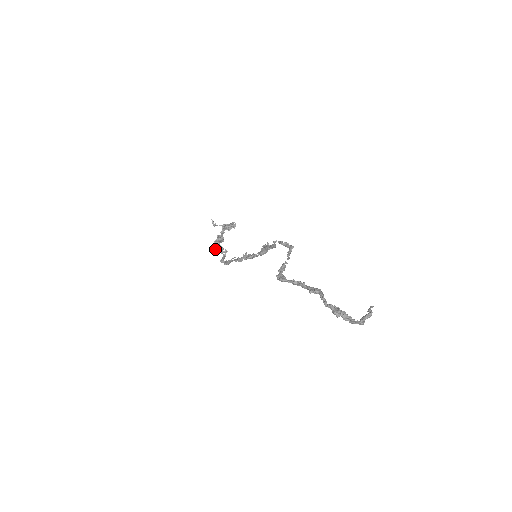
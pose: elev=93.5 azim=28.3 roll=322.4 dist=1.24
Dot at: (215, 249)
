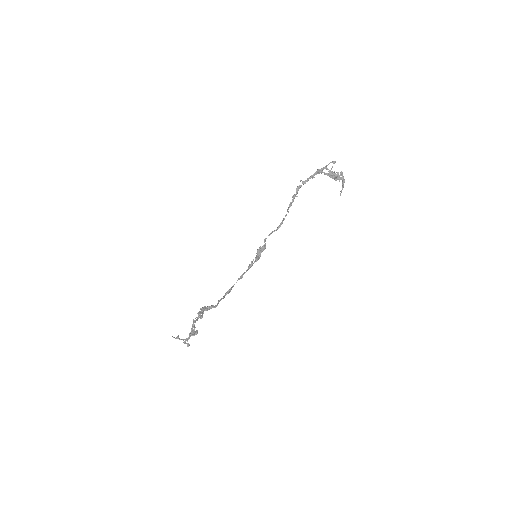
Dot at: (205, 307)
